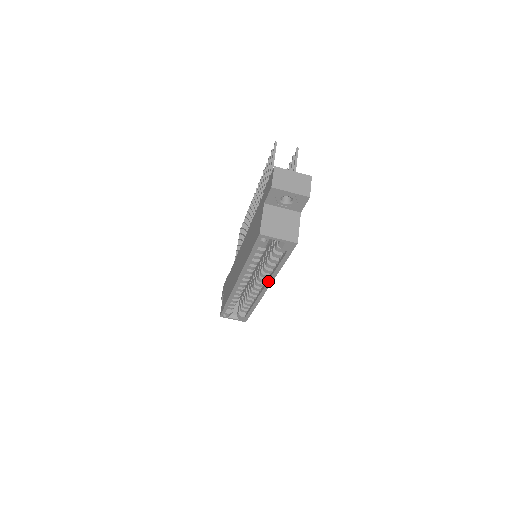
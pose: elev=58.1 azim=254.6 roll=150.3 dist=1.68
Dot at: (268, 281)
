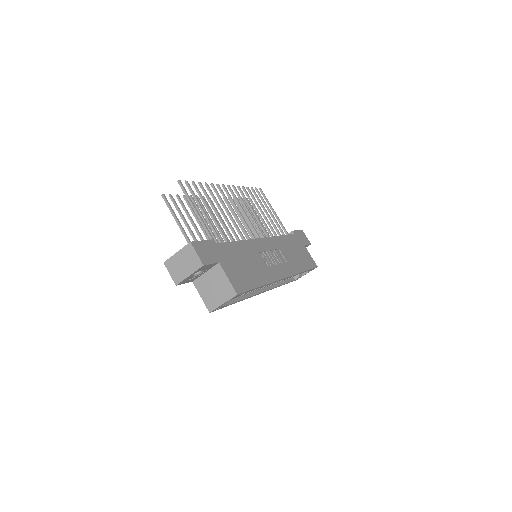
Dot at: occluded
